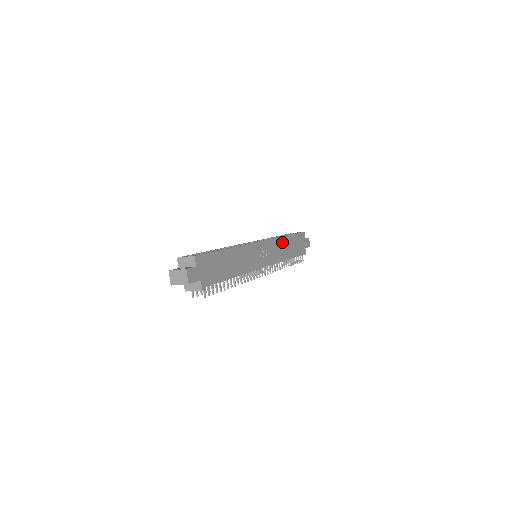
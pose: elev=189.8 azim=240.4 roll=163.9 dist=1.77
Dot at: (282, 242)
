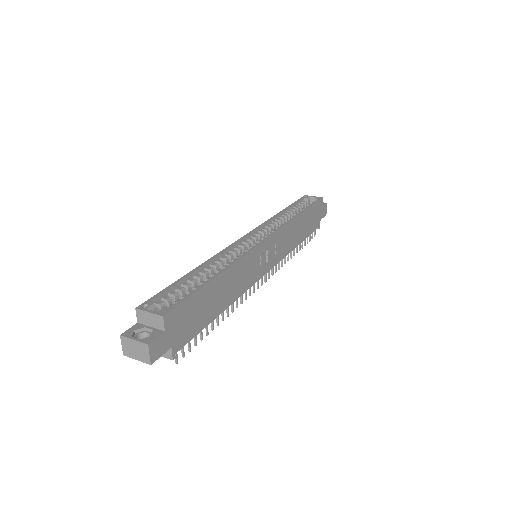
Dot at: (293, 226)
